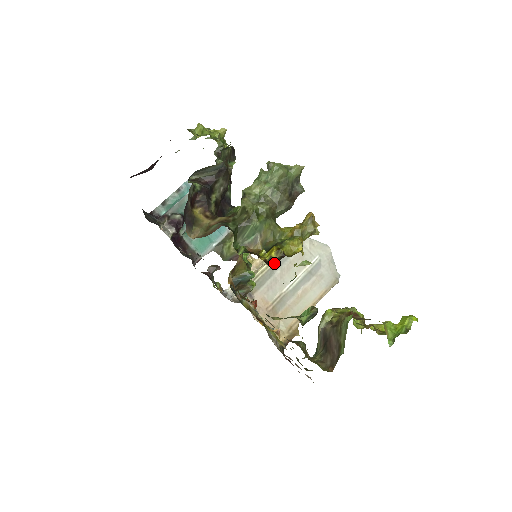
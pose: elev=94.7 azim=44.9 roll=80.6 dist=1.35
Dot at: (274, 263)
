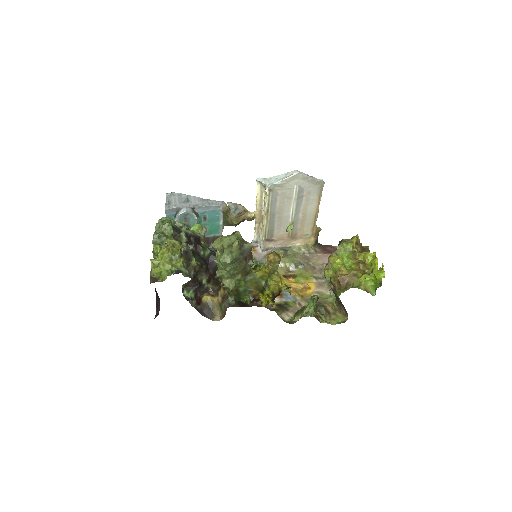
Dot at: (272, 301)
